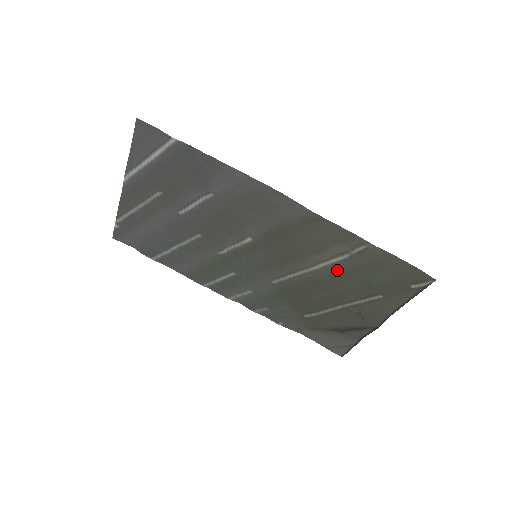
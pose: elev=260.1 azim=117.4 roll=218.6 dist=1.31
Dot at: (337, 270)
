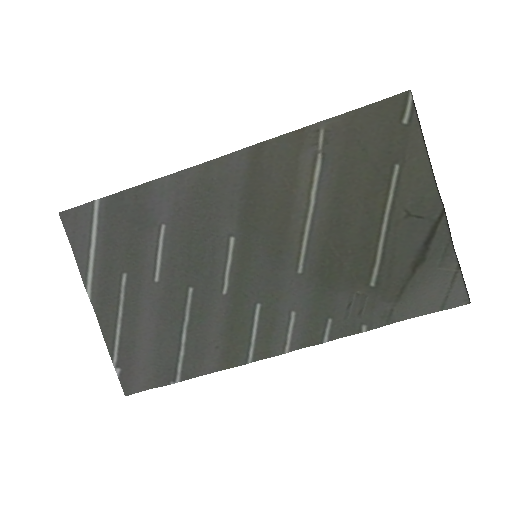
Dot at: (332, 186)
